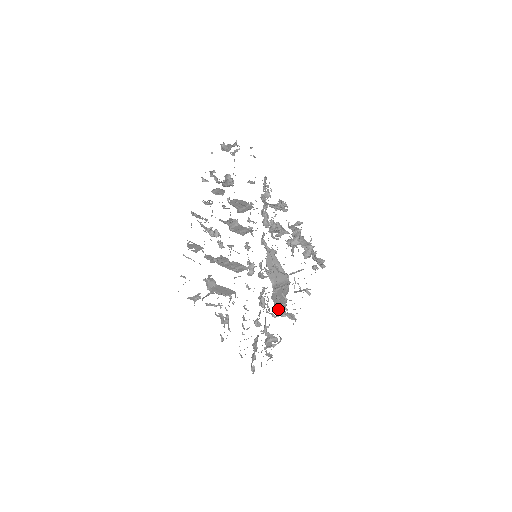
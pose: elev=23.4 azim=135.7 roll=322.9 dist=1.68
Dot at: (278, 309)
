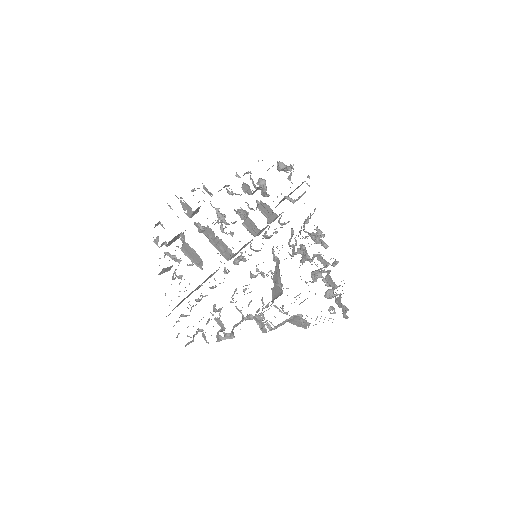
Dot at: occluded
